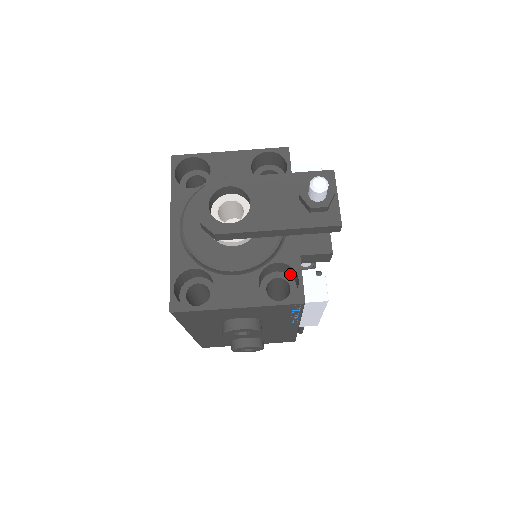
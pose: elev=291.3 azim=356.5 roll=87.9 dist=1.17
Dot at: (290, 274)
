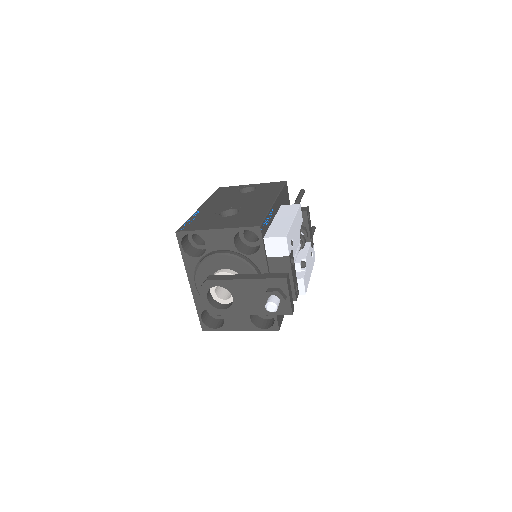
Dot at: occluded
